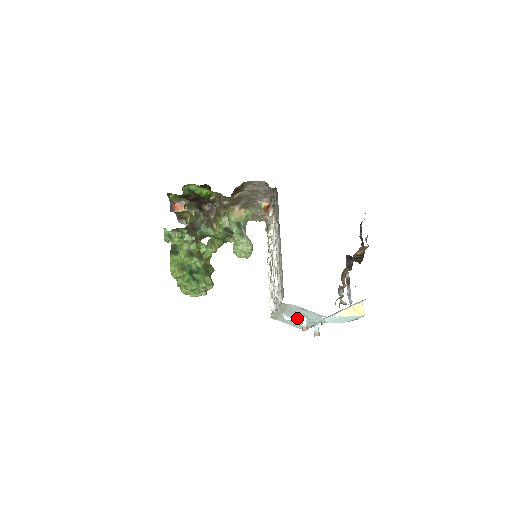
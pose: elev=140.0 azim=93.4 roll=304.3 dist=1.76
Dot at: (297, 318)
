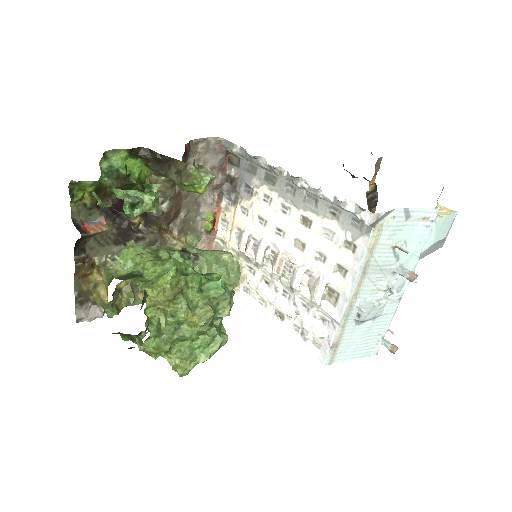
Dot at: (382, 287)
